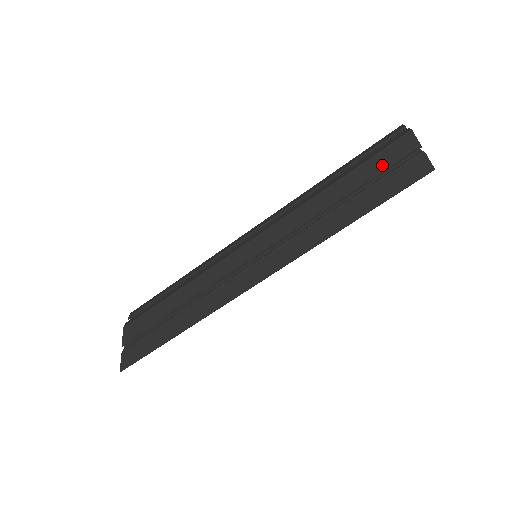
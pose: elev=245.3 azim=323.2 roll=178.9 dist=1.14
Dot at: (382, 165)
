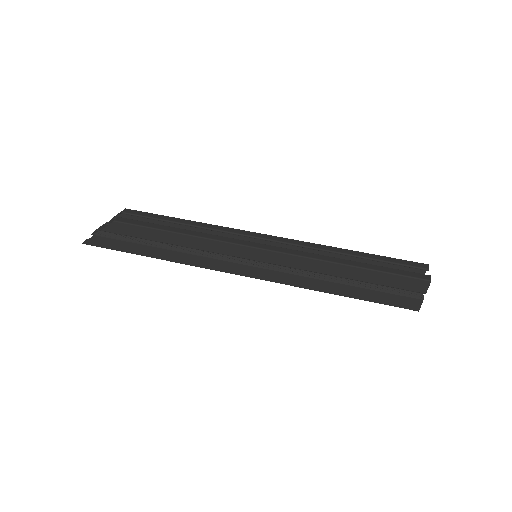
Dot at: (393, 283)
